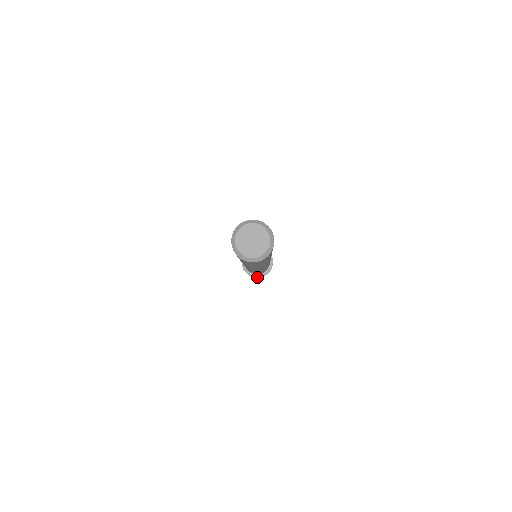
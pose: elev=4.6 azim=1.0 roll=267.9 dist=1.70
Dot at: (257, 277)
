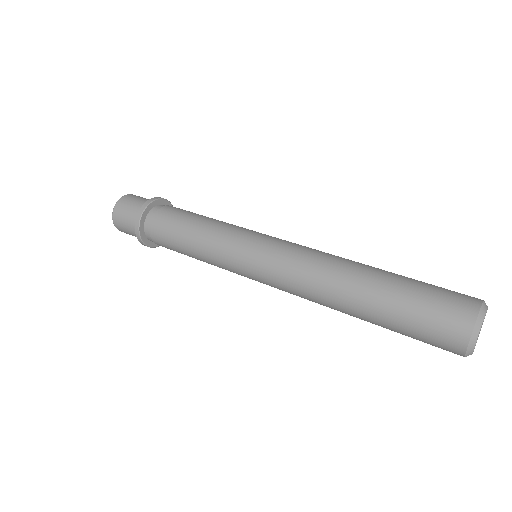
Dot at: (151, 247)
